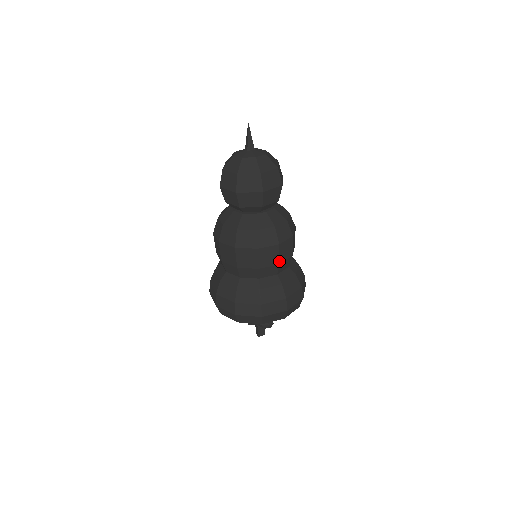
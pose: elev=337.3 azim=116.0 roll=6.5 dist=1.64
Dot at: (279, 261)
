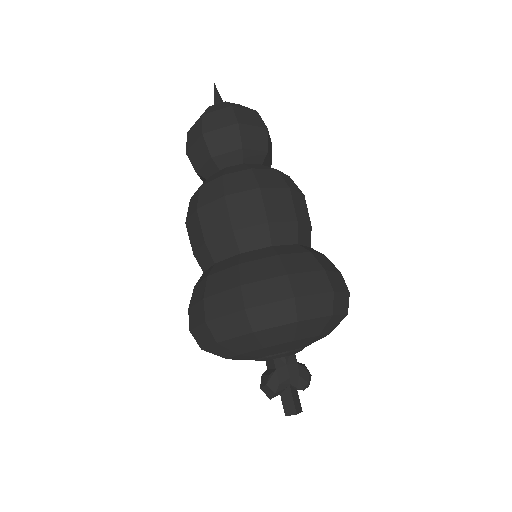
Dot at: (310, 222)
